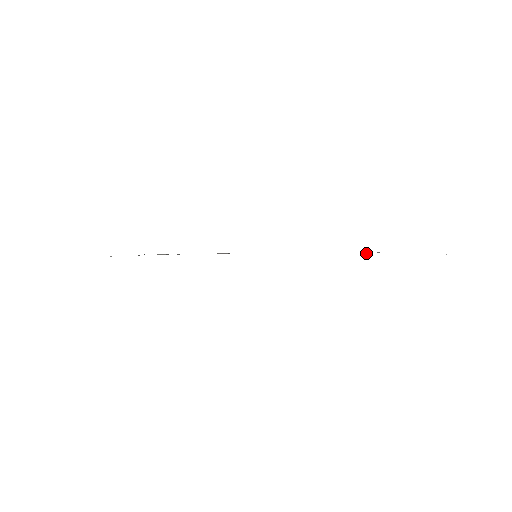
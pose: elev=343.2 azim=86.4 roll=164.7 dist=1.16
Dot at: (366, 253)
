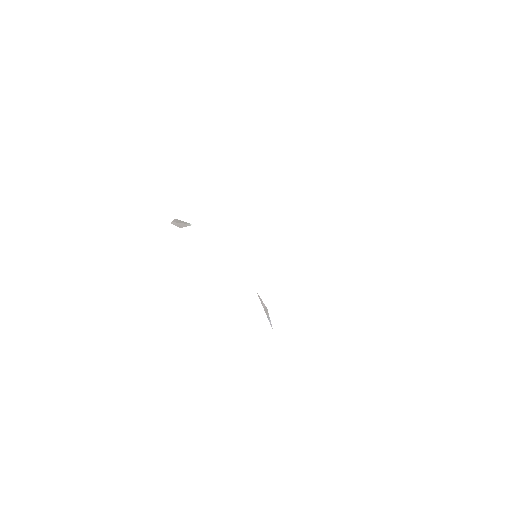
Dot at: occluded
